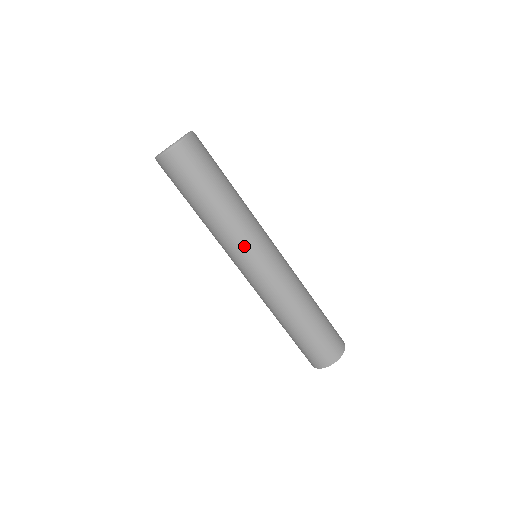
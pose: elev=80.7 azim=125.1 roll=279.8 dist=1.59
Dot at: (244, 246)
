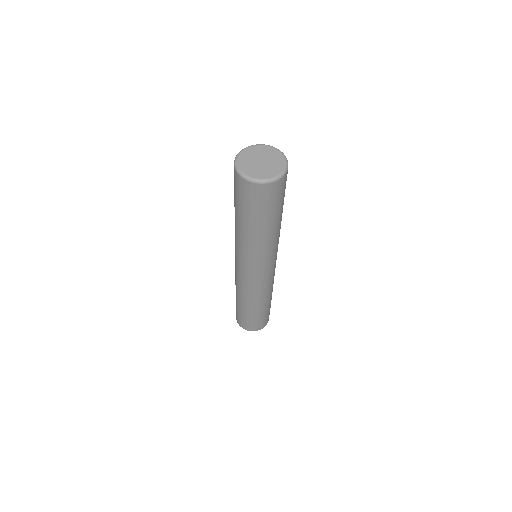
Dot at: (255, 262)
